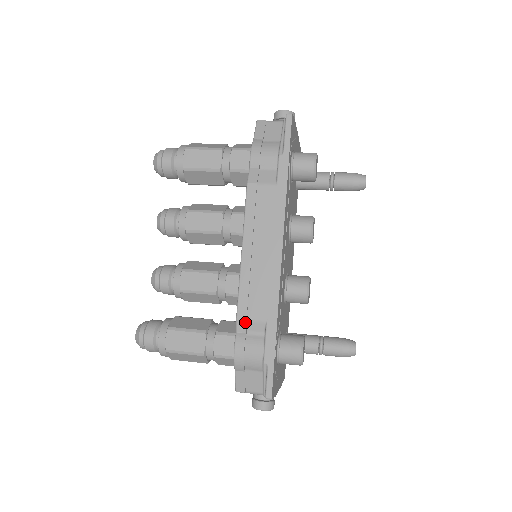
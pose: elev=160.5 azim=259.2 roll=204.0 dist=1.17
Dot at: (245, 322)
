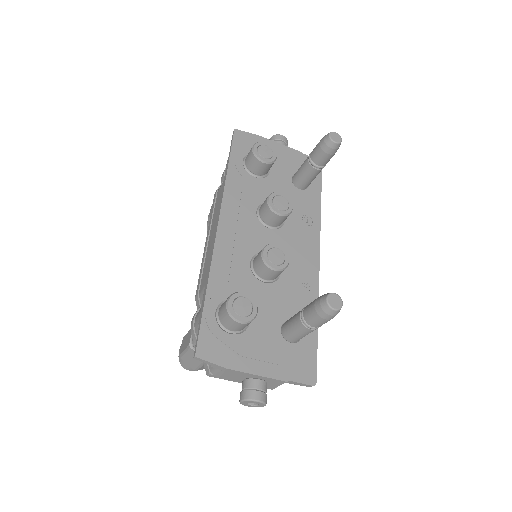
Dot at: (197, 297)
